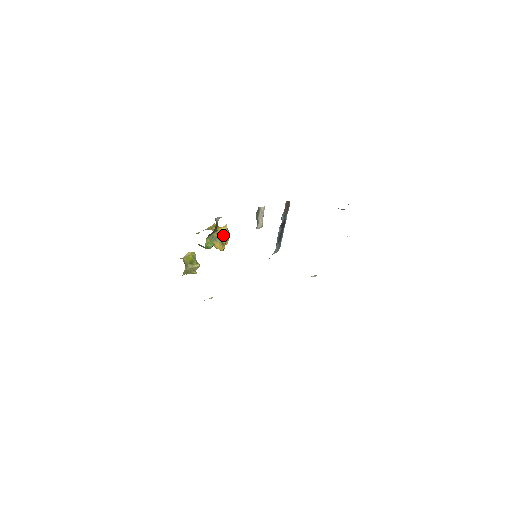
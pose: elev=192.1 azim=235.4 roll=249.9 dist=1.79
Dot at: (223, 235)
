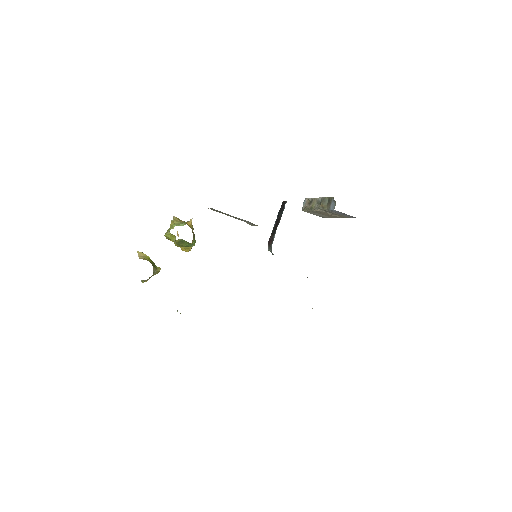
Dot at: (193, 232)
